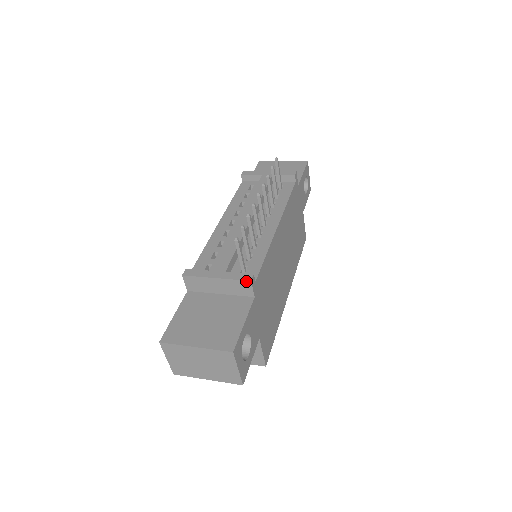
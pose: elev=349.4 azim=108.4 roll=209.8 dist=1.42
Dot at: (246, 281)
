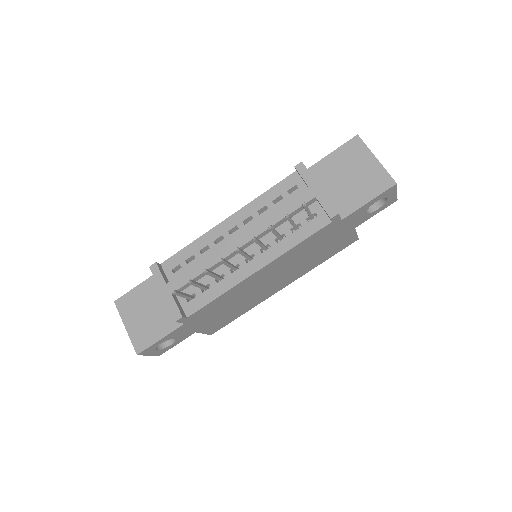
Dot at: (174, 318)
